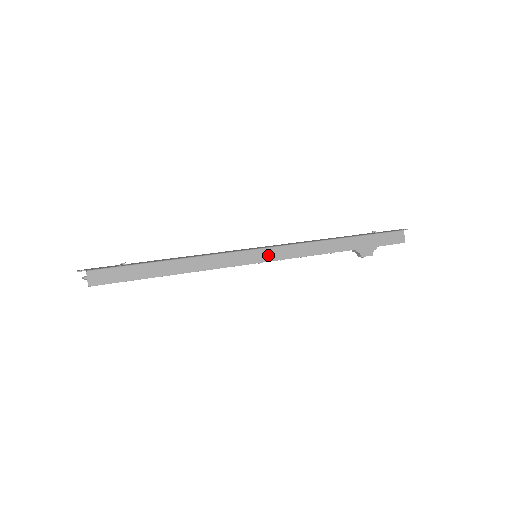
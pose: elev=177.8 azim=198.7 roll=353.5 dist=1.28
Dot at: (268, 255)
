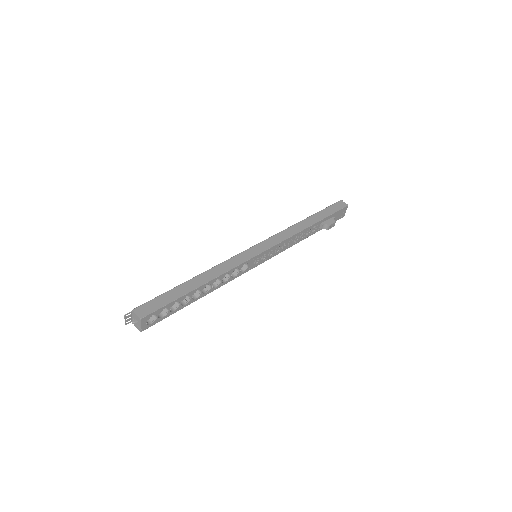
Dot at: (263, 247)
